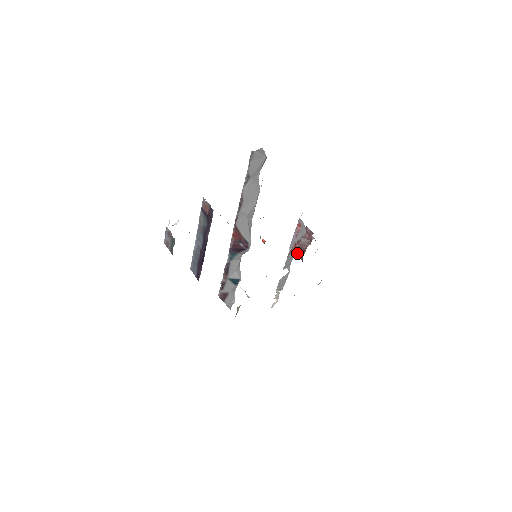
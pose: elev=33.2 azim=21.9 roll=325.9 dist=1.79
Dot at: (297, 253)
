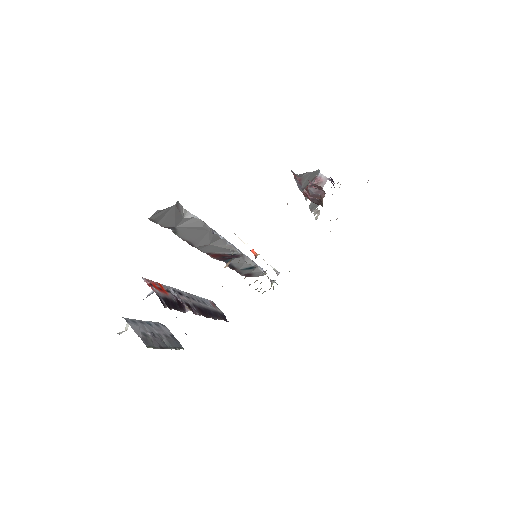
Dot at: occluded
